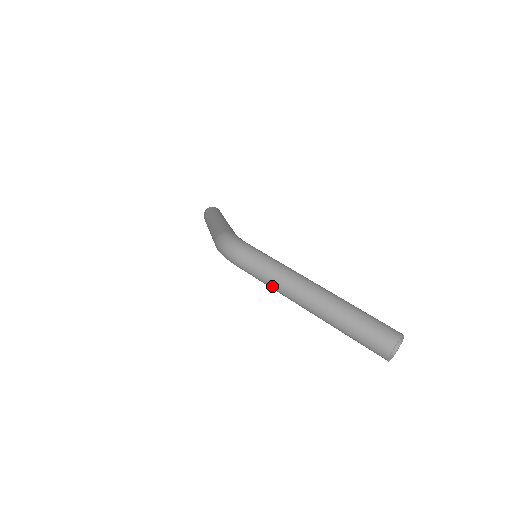
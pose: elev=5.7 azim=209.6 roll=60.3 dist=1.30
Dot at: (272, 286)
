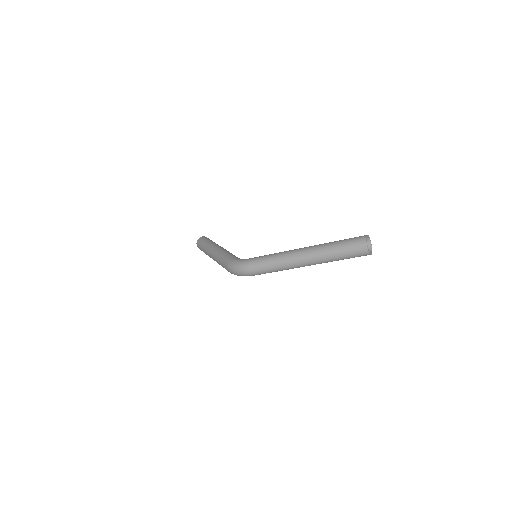
Dot at: (282, 270)
